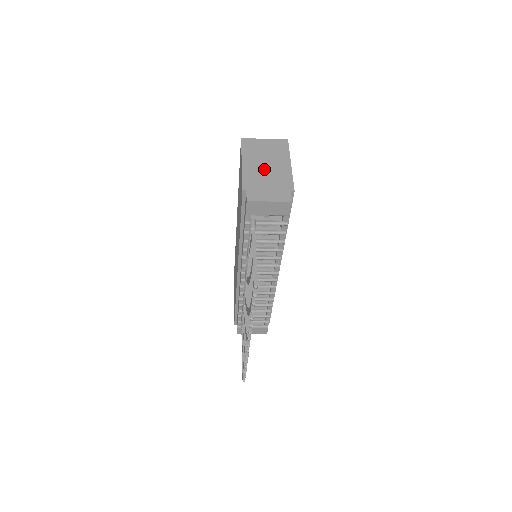
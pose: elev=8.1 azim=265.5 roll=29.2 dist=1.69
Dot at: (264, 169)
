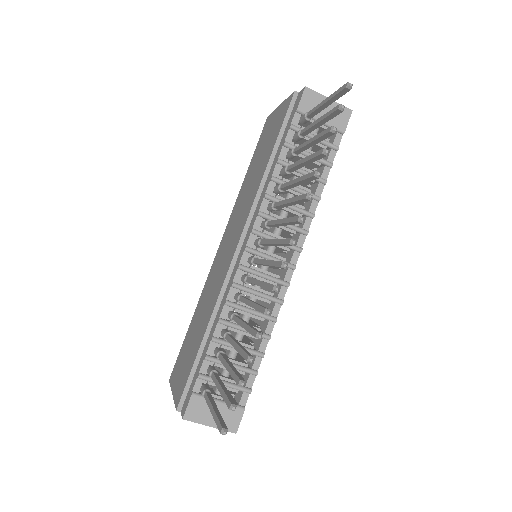
Dot at: occluded
